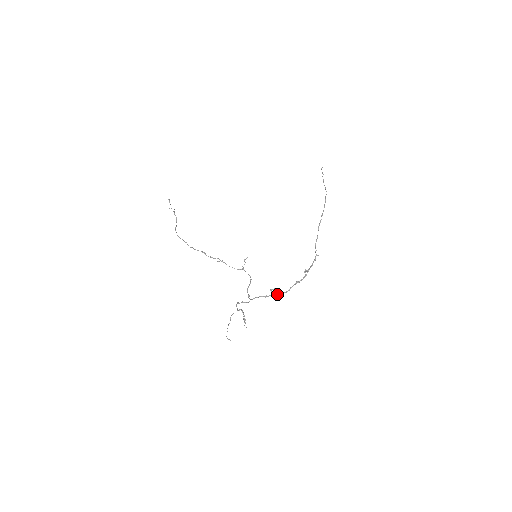
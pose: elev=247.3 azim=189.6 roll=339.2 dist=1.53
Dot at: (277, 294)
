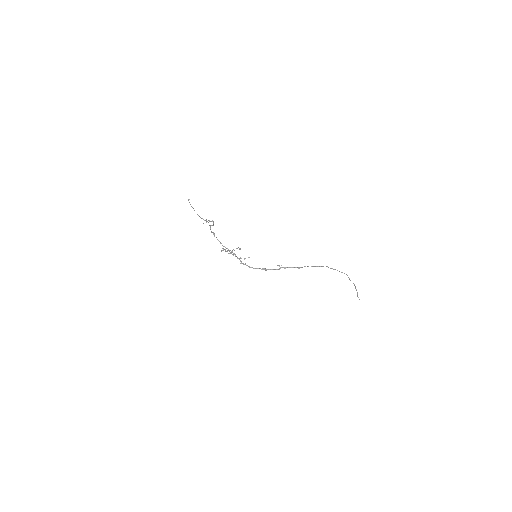
Dot at: occluded
